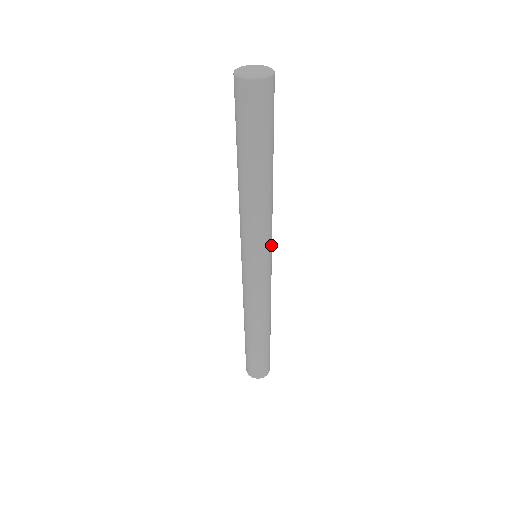
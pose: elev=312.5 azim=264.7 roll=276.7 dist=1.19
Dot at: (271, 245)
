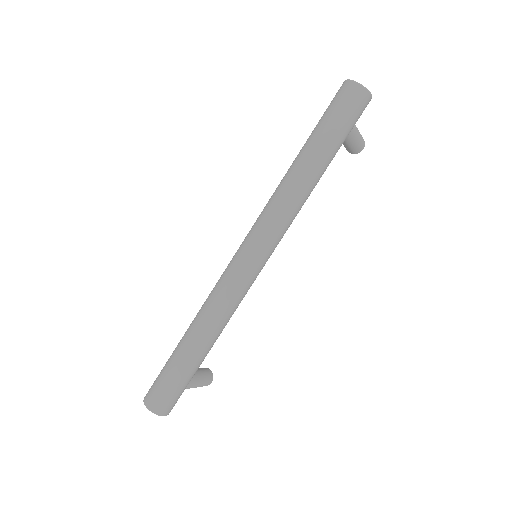
Dot at: (274, 241)
